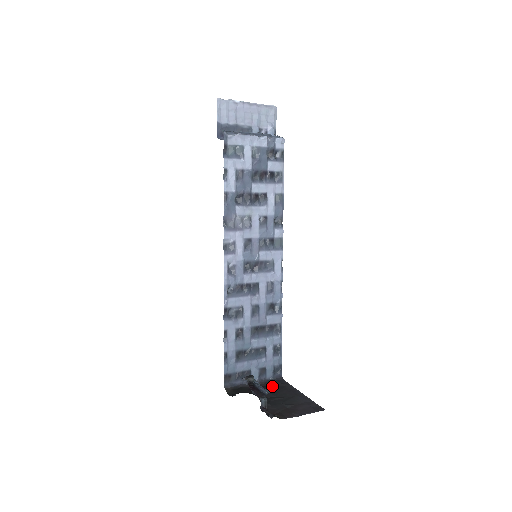
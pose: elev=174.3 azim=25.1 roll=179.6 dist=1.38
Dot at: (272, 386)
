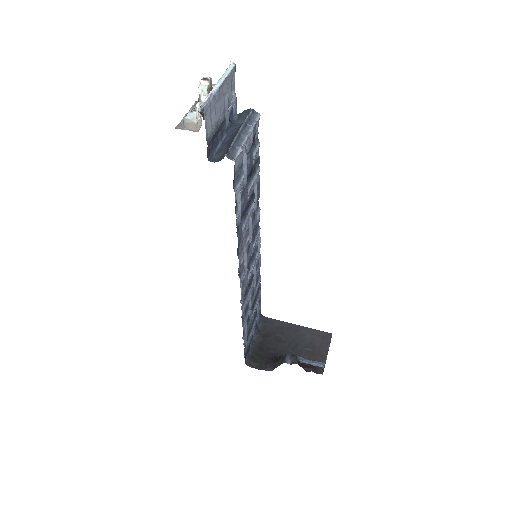
Dot at: (269, 332)
